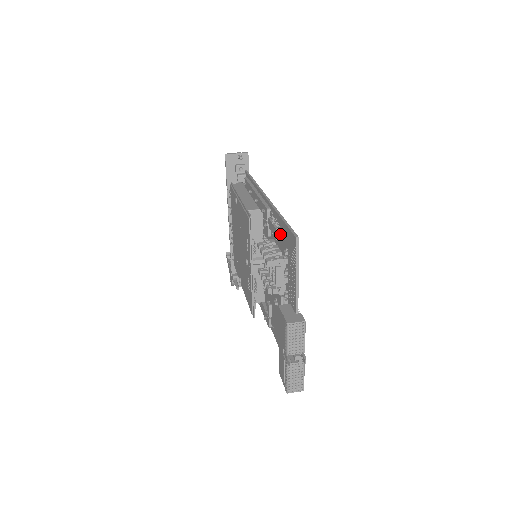
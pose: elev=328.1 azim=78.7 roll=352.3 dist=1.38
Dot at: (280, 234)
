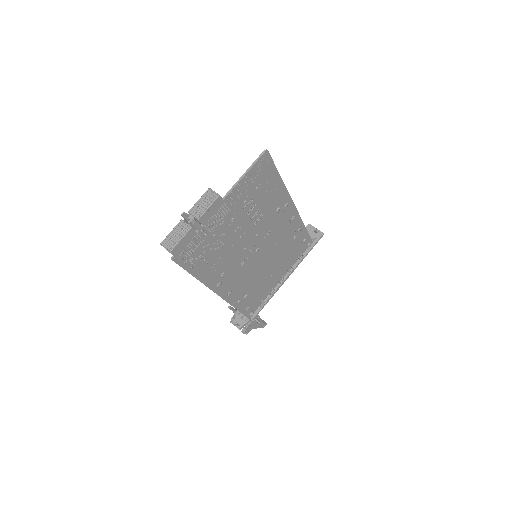
Dot at: (270, 186)
